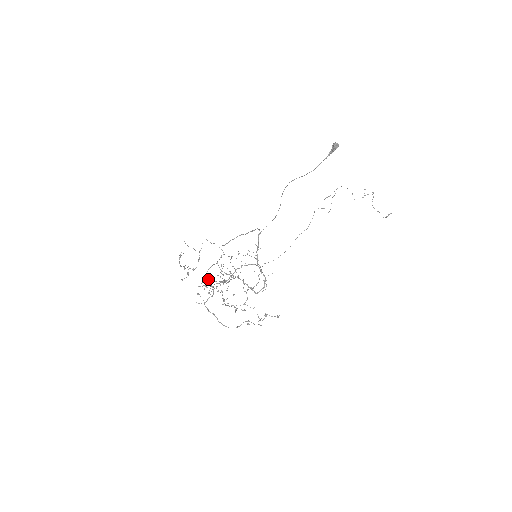
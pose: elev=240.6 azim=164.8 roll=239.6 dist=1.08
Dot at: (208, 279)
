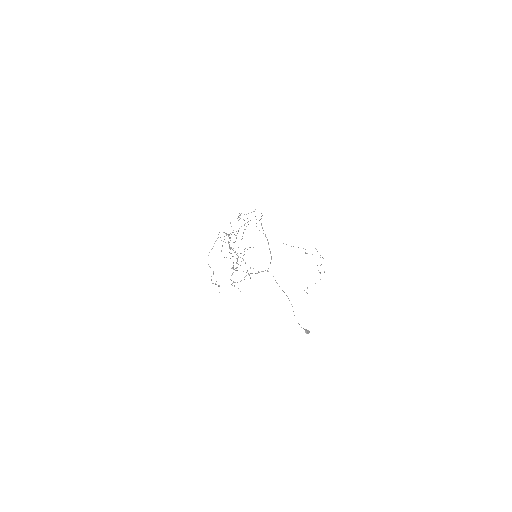
Dot at: occluded
